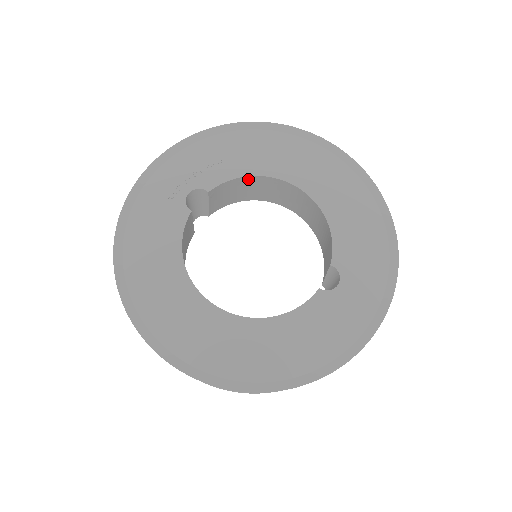
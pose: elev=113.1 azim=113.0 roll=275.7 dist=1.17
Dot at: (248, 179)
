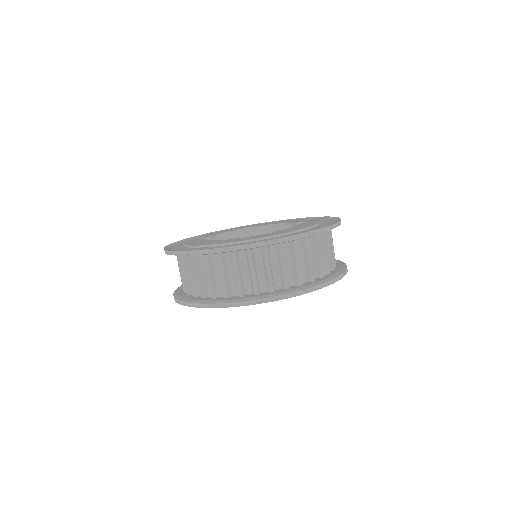
Dot at: (227, 236)
